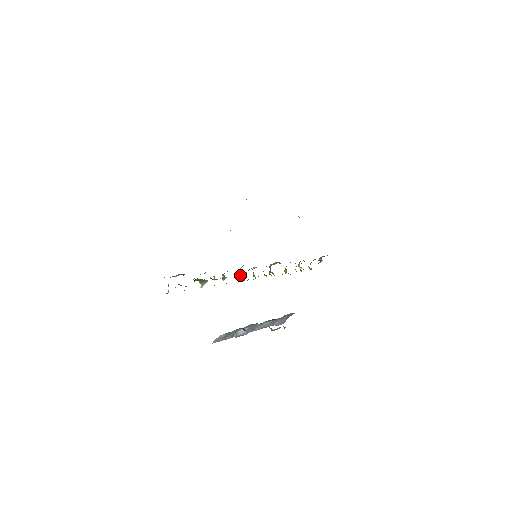
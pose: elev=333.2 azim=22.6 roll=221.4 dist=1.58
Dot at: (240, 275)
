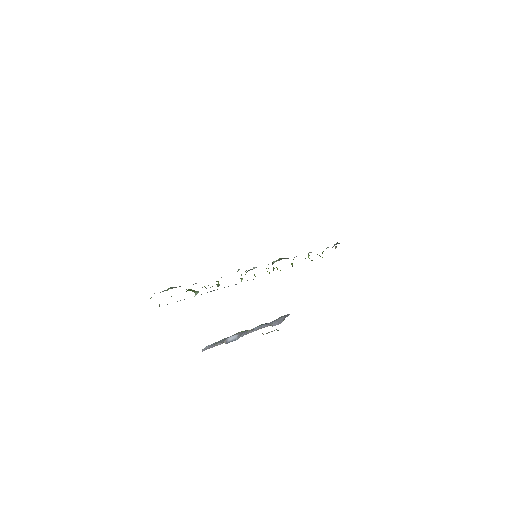
Dot at: occluded
